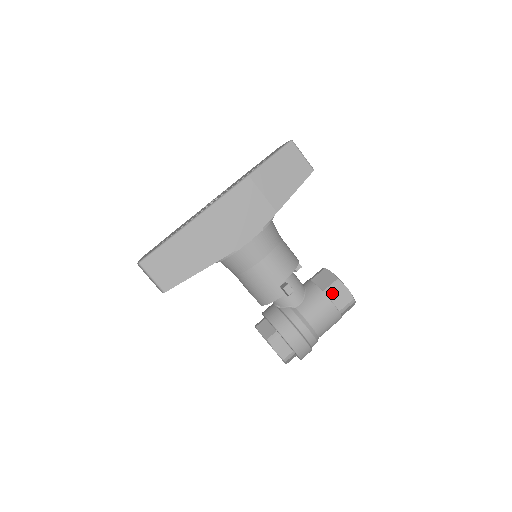
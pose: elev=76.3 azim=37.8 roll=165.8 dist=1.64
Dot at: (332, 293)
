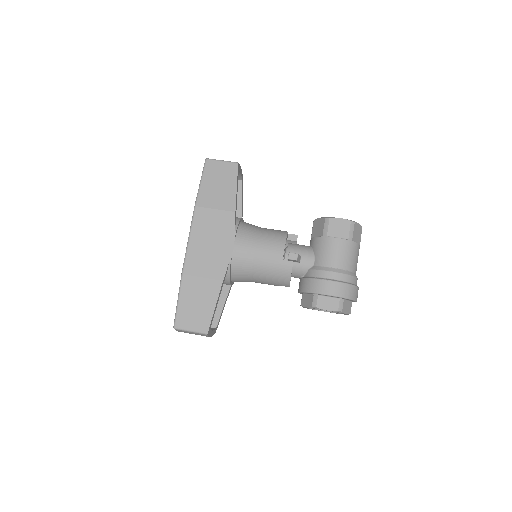
Dot at: (330, 231)
